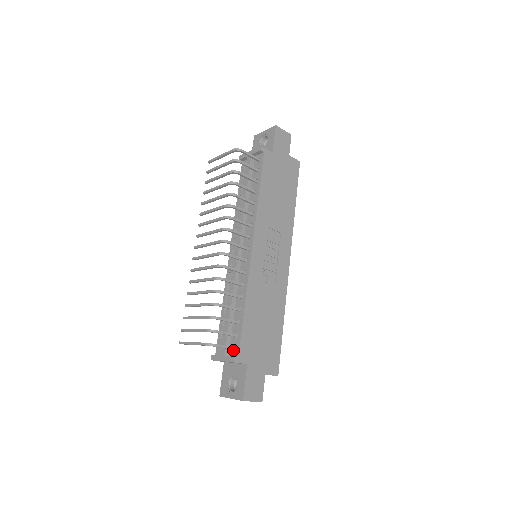
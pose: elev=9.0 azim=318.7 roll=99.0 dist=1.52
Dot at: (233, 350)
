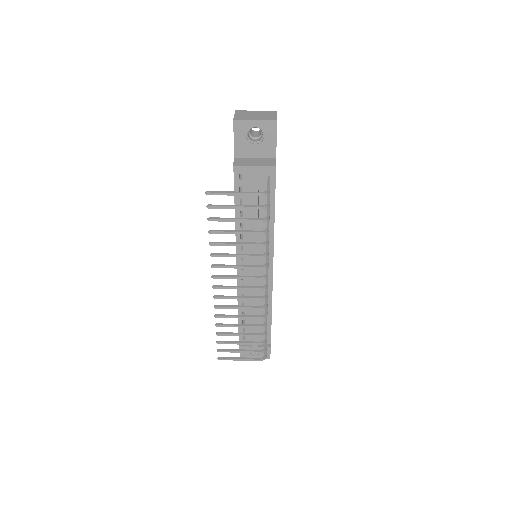
Dot at: occluded
